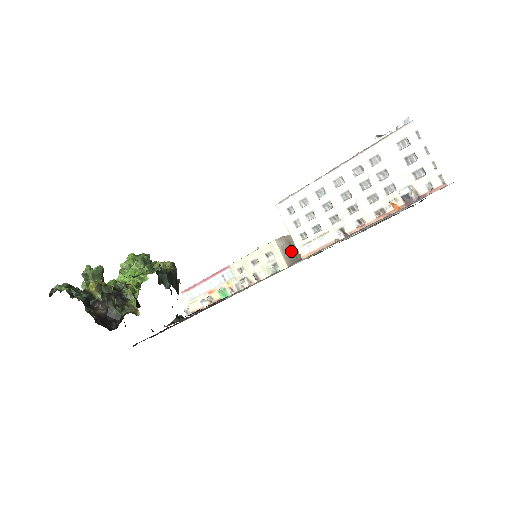
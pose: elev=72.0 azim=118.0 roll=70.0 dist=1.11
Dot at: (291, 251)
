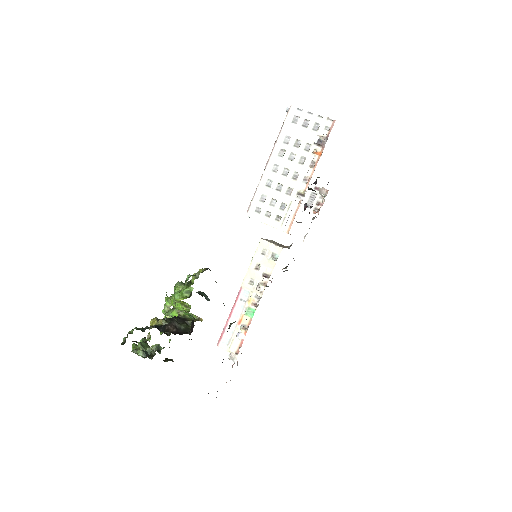
Dot at: (277, 244)
